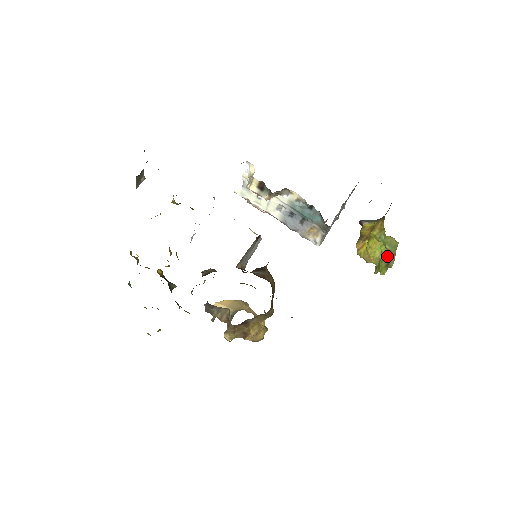
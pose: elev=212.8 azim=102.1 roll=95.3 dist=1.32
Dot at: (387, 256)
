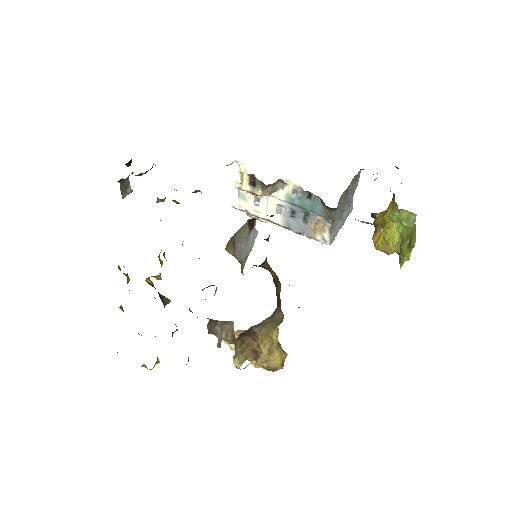
Dot at: (407, 235)
